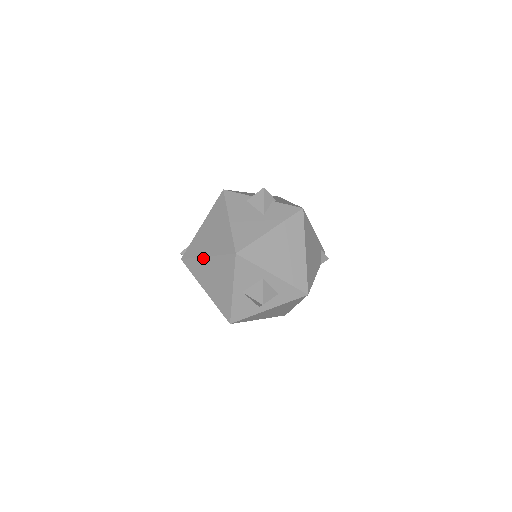
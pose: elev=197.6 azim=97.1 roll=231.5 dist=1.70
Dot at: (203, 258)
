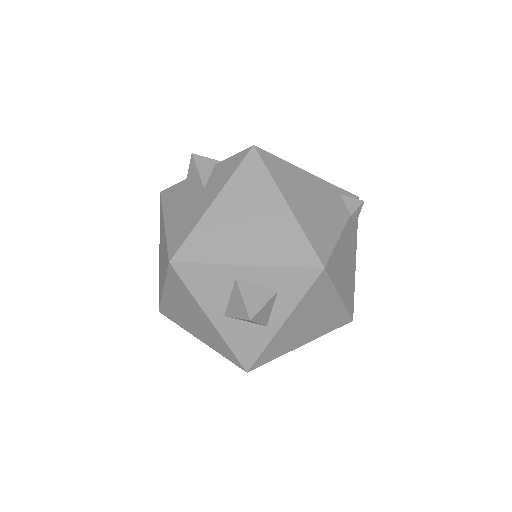
Dot at: (163, 295)
